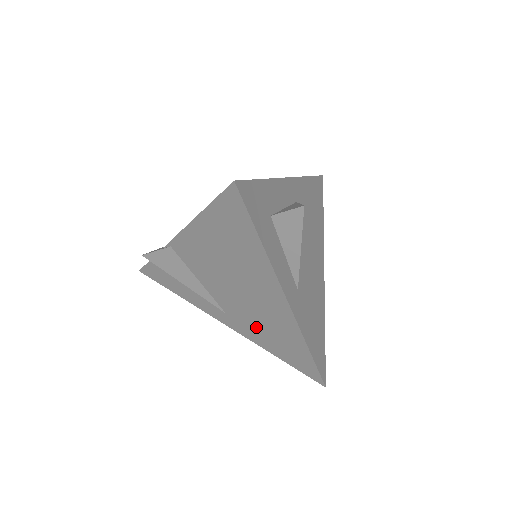
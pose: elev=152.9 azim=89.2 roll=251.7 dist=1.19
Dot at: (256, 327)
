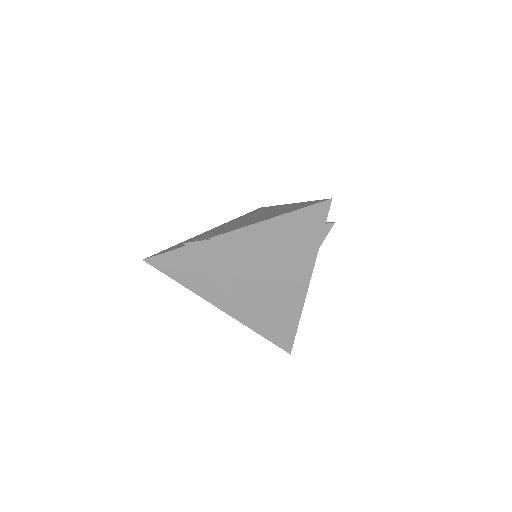
Dot at: (258, 309)
